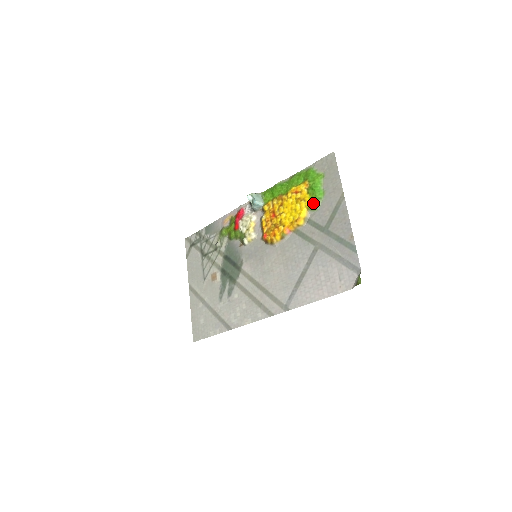
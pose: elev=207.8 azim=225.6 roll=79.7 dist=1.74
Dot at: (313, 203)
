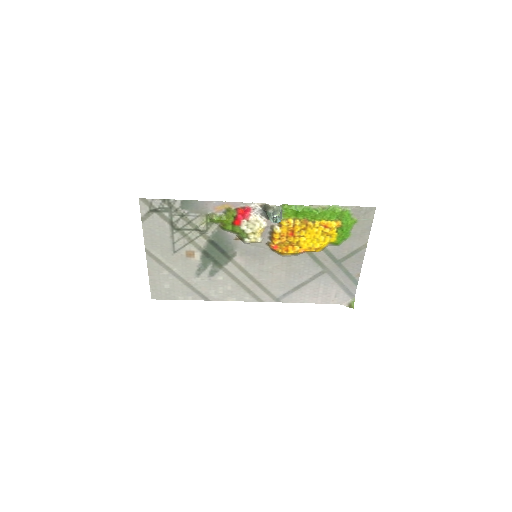
Dot at: (338, 242)
